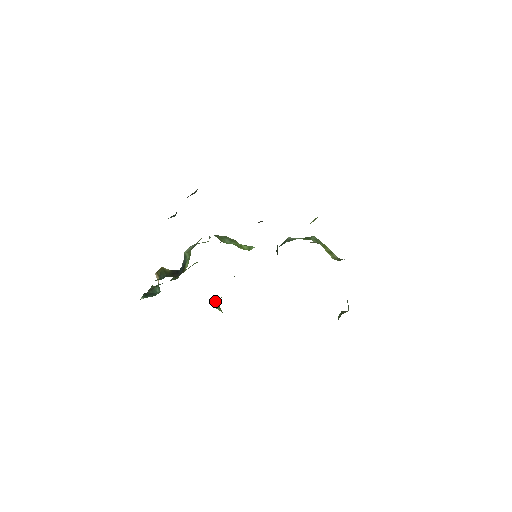
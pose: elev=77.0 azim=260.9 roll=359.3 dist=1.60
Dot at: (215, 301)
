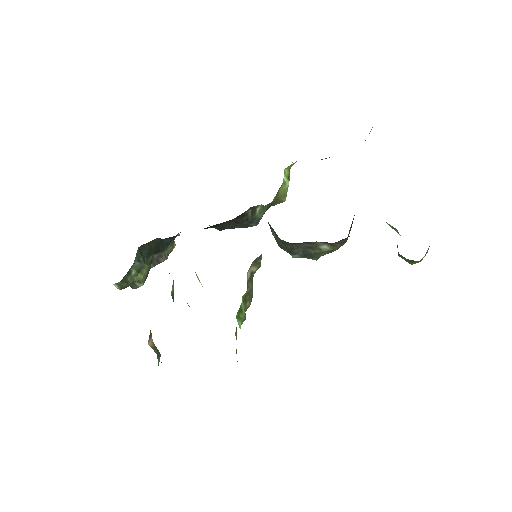
Dot at: occluded
